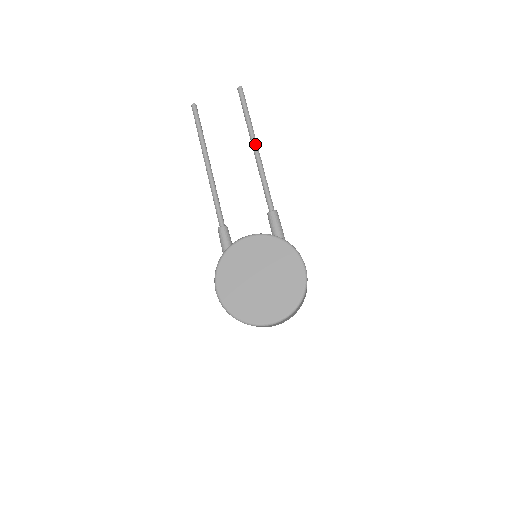
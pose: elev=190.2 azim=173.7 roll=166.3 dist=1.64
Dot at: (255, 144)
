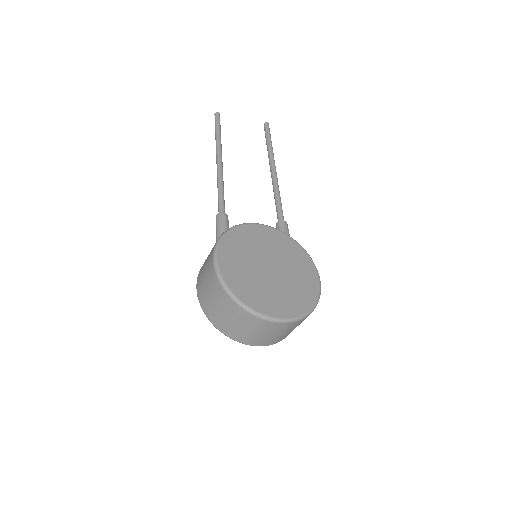
Dot at: occluded
